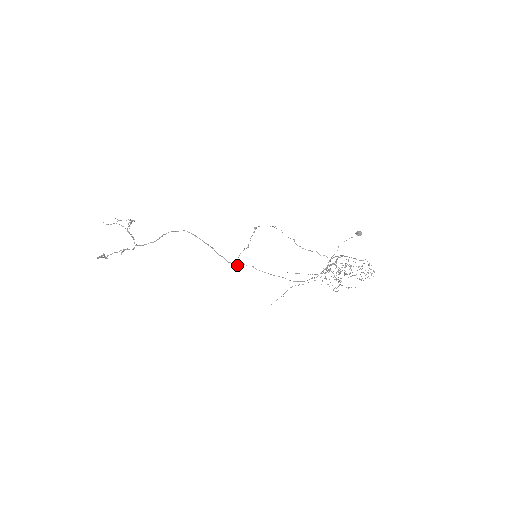
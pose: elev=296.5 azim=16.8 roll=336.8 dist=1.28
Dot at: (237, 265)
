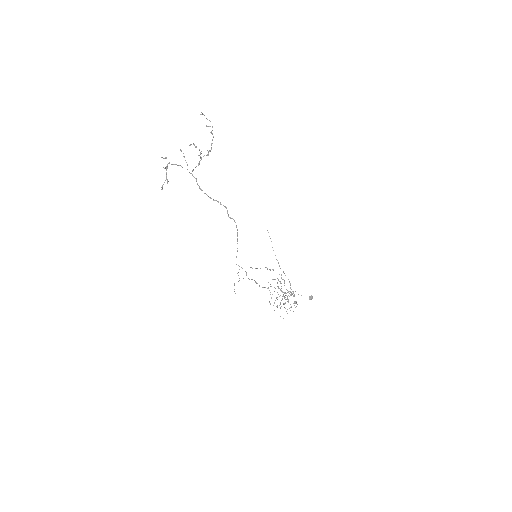
Dot at: occluded
